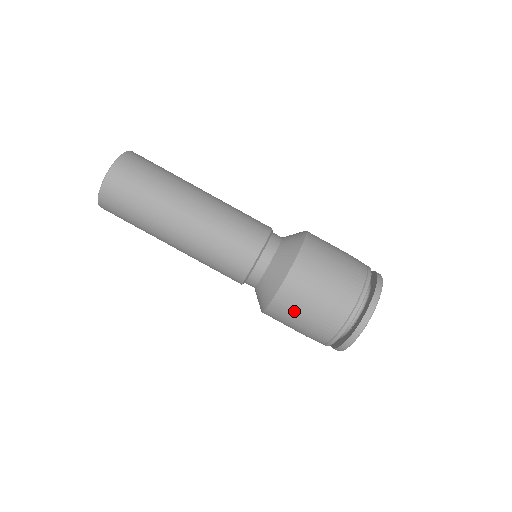
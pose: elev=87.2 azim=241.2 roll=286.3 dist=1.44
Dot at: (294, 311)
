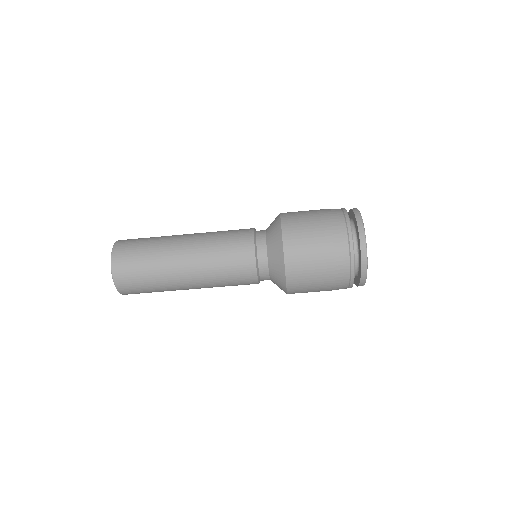
Dot at: occluded
